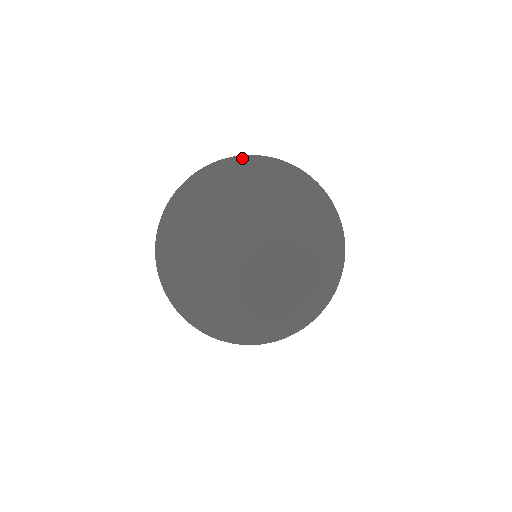
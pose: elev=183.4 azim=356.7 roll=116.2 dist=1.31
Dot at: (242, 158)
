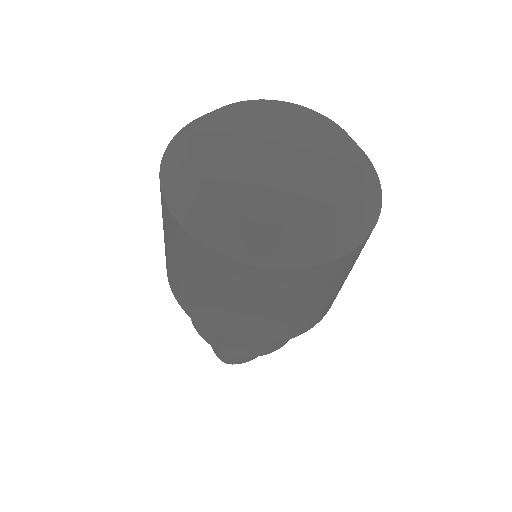
Dot at: occluded
